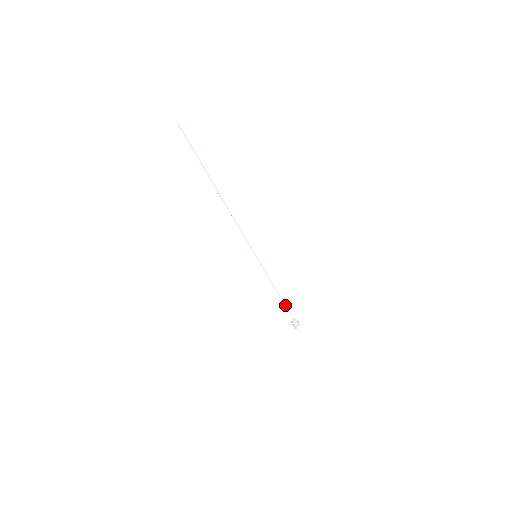
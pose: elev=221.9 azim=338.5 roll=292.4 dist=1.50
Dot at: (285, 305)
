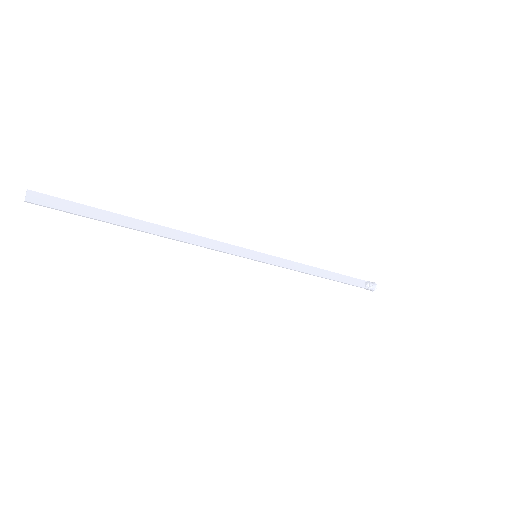
Dot at: occluded
